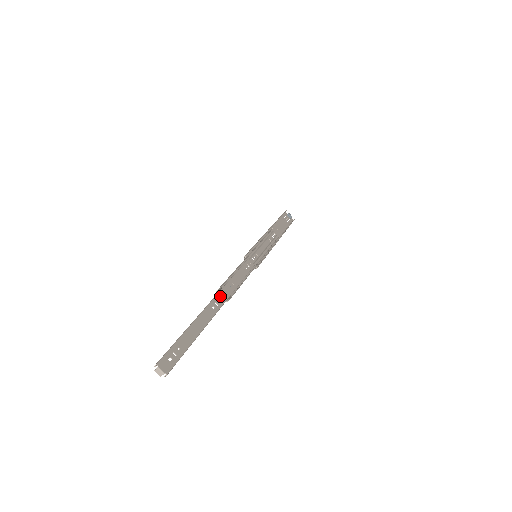
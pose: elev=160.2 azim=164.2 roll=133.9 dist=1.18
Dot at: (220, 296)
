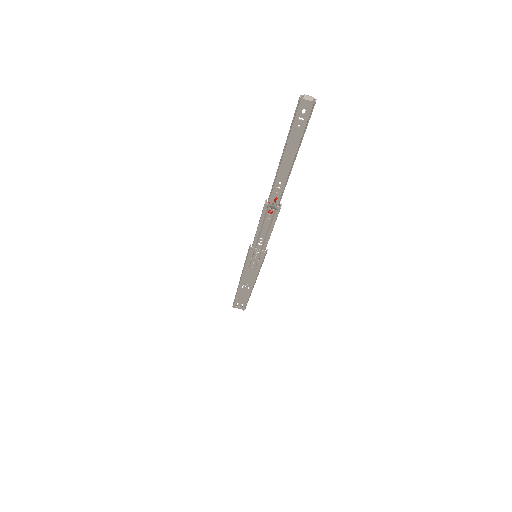
Dot at: (273, 195)
